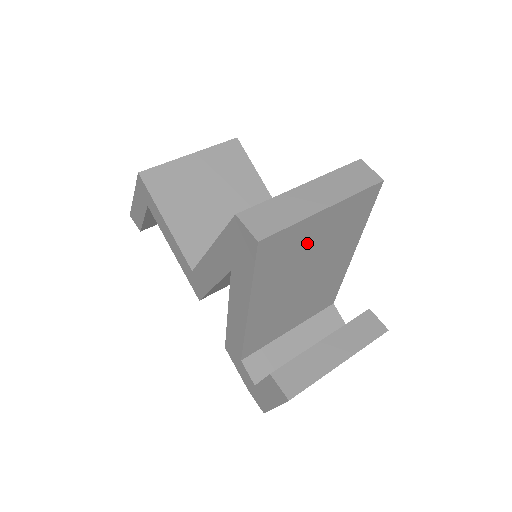
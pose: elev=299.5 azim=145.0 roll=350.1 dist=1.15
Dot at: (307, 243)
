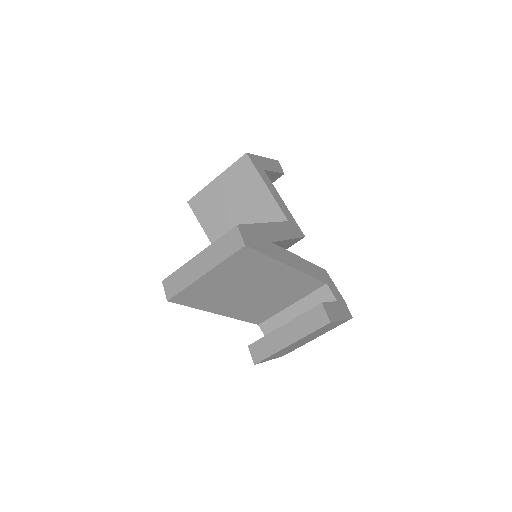
Dot at: (217, 286)
